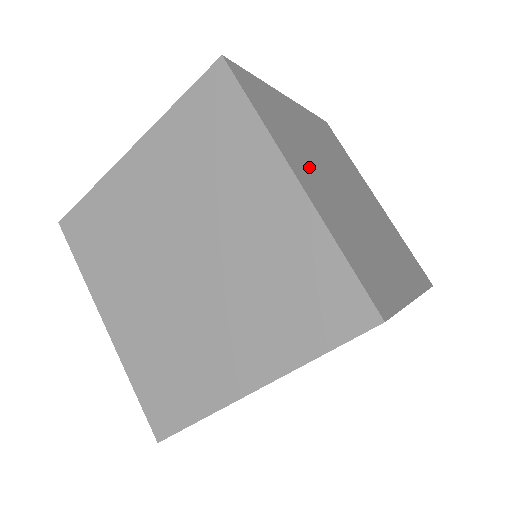
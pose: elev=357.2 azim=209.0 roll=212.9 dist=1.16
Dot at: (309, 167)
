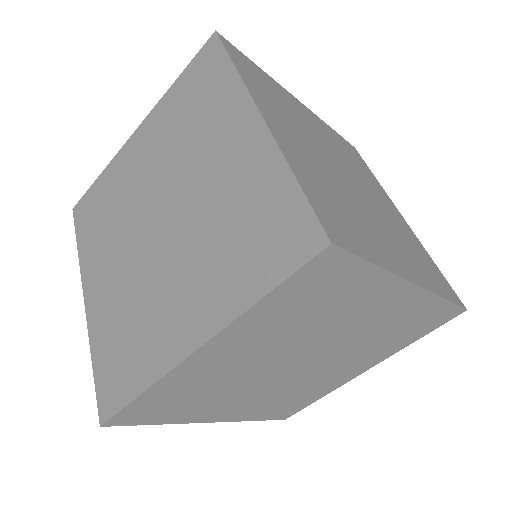
Dot at: (292, 129)
